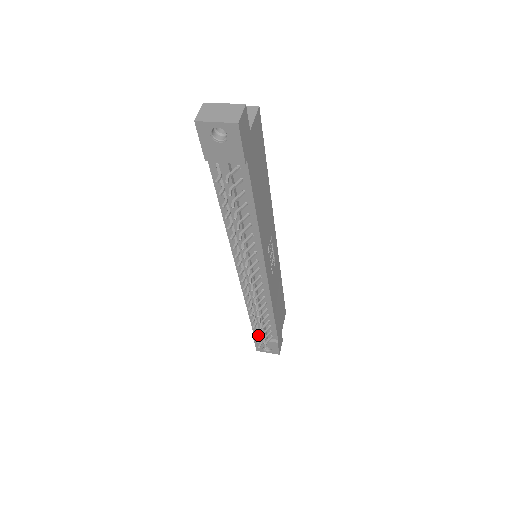
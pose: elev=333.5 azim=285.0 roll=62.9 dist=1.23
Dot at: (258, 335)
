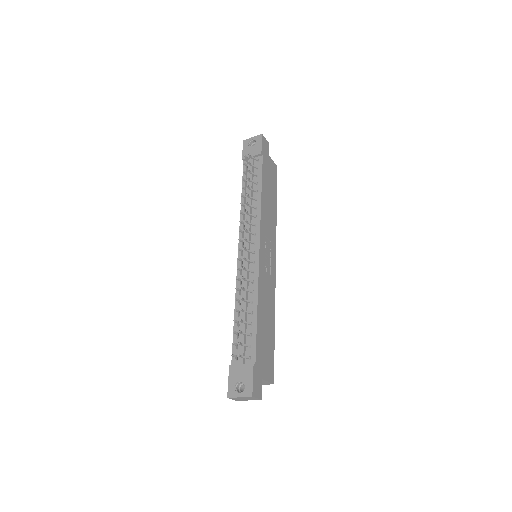
Dot at: (236, 332)
